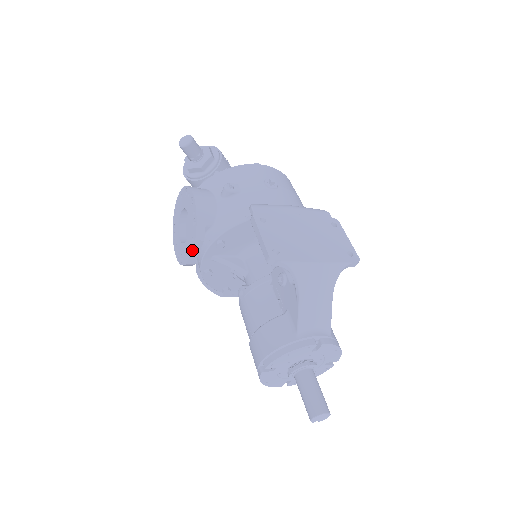
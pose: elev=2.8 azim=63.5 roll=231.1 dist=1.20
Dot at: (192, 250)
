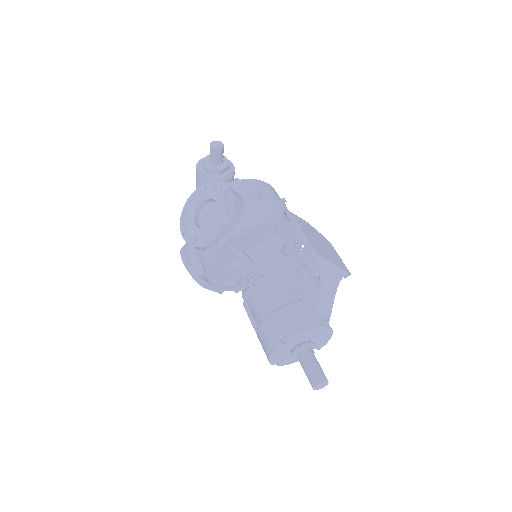
Dot at: (219, 234)
